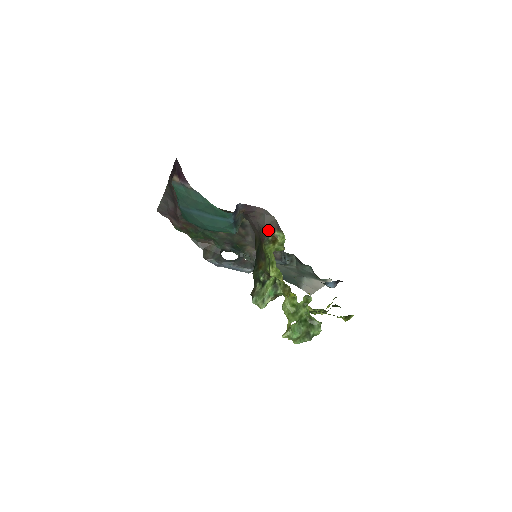
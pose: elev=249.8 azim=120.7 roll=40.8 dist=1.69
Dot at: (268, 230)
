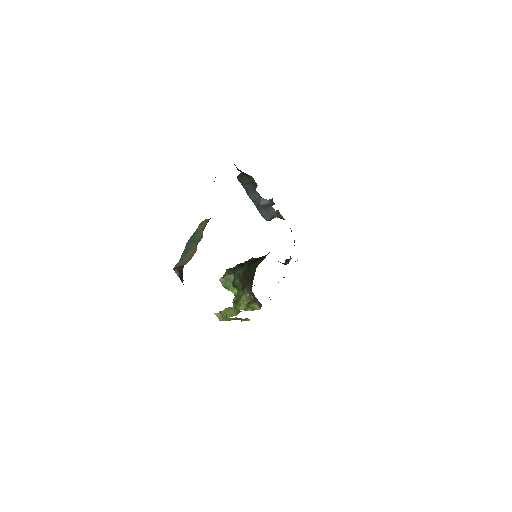
Dot at: (254, 297)
